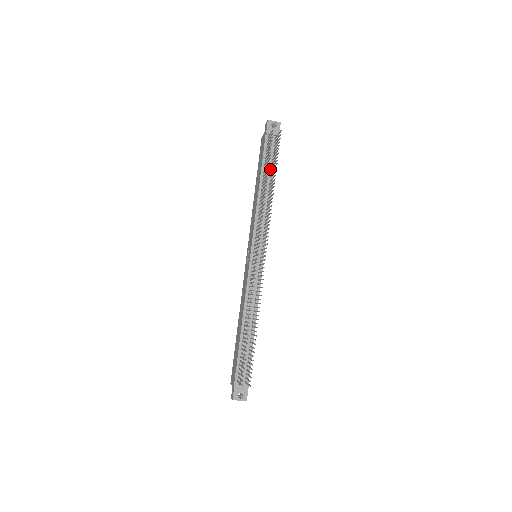
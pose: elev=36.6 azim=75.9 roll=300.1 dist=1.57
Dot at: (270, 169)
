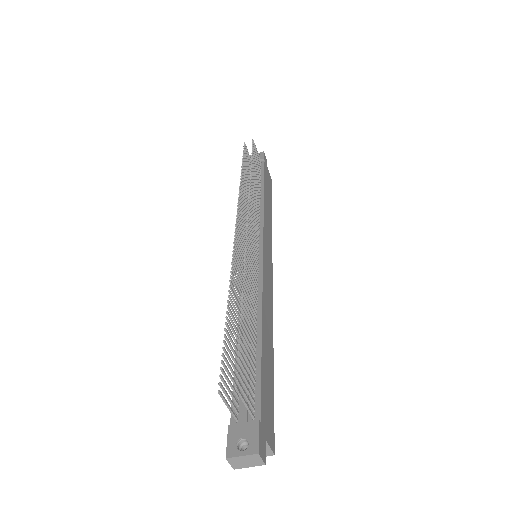
Dot at: occluded
